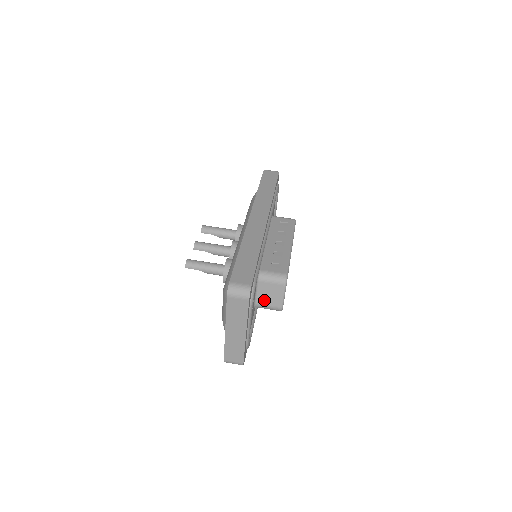
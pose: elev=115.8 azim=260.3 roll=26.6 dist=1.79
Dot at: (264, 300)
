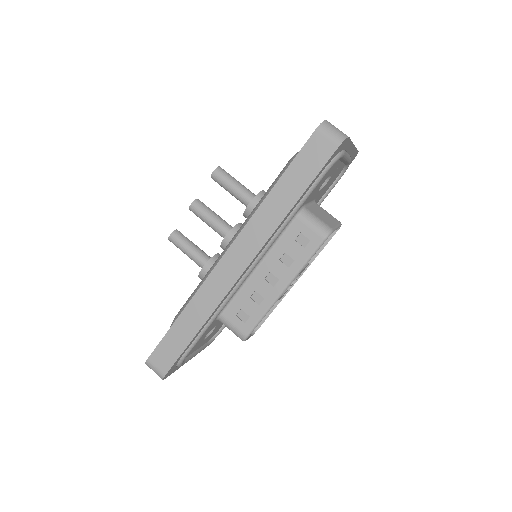
Dot at: occluded
